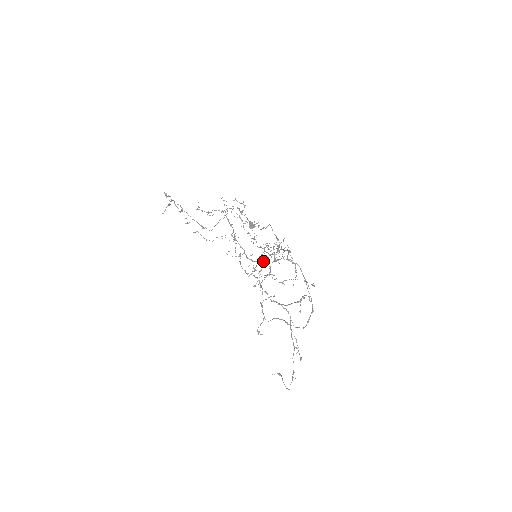
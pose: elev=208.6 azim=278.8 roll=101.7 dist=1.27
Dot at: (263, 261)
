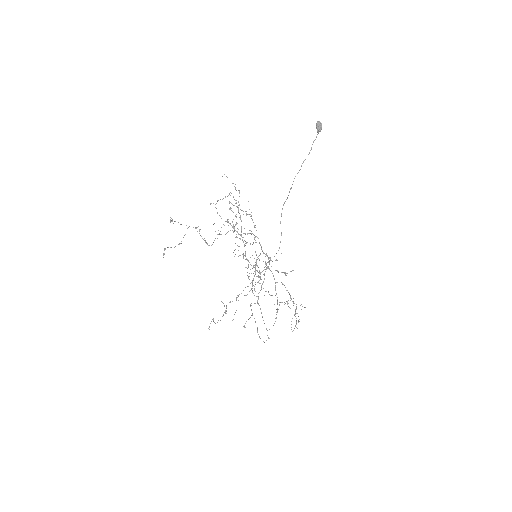
Dot at: (255, 269)
